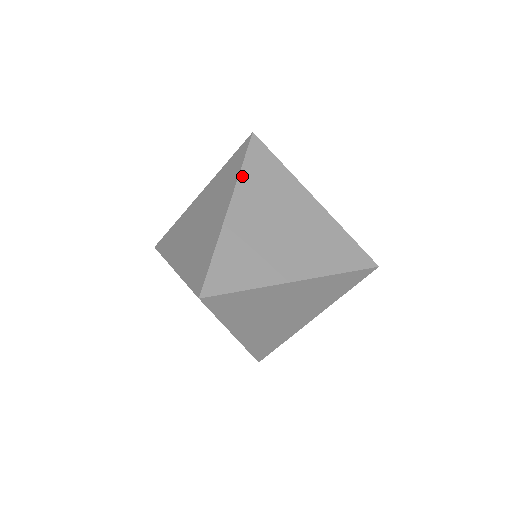
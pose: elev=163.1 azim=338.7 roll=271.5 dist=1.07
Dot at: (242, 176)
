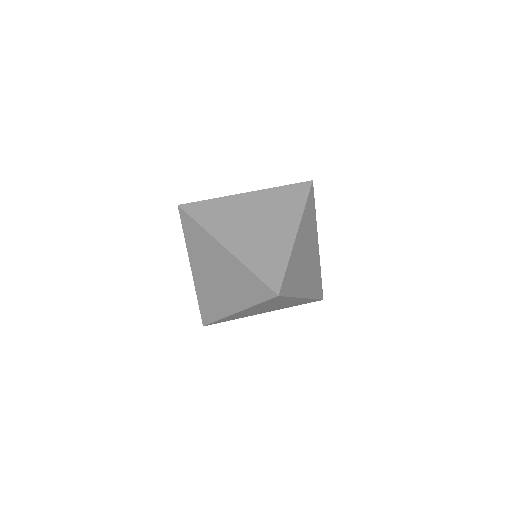
Dot at: (305, 212)
